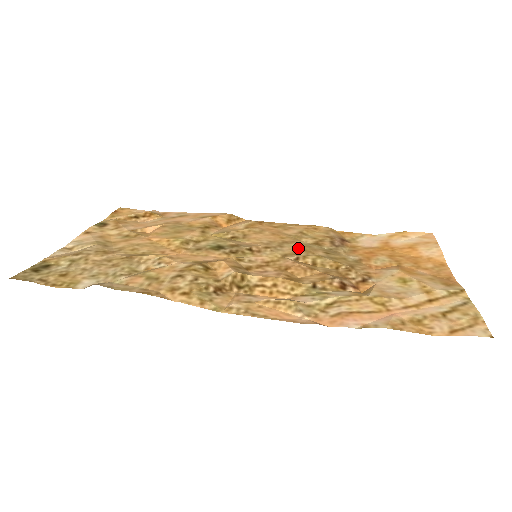
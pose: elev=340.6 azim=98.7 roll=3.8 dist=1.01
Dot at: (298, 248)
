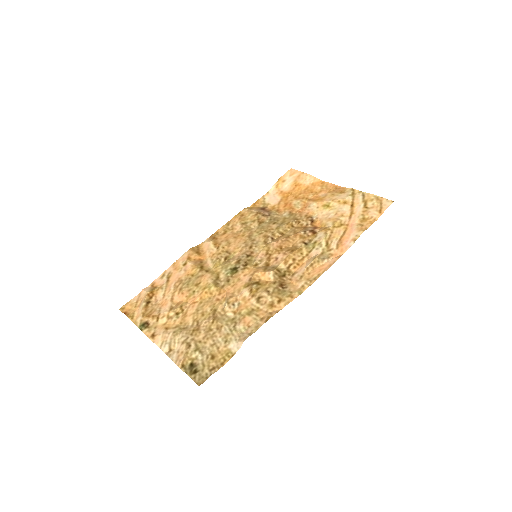
Dot at: (261, 233)
